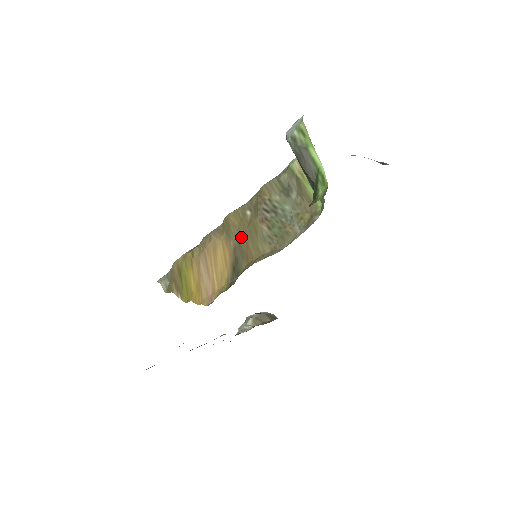
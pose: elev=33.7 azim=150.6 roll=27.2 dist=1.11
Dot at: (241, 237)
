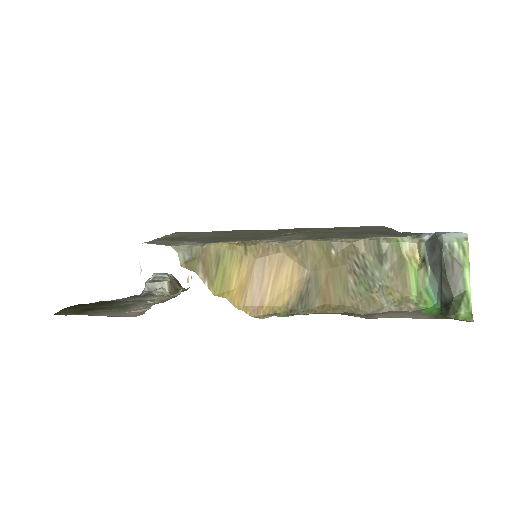
Dot at: (321, 273)
